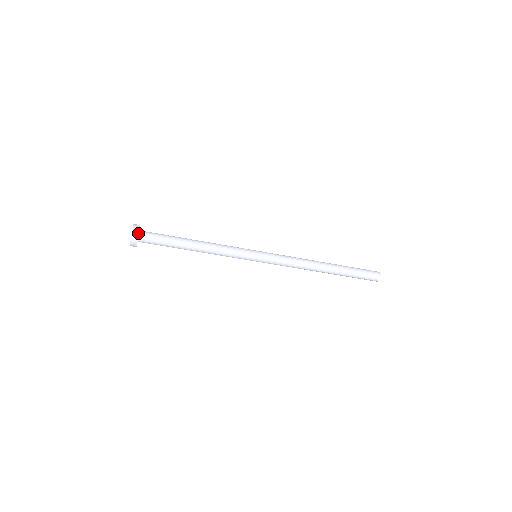
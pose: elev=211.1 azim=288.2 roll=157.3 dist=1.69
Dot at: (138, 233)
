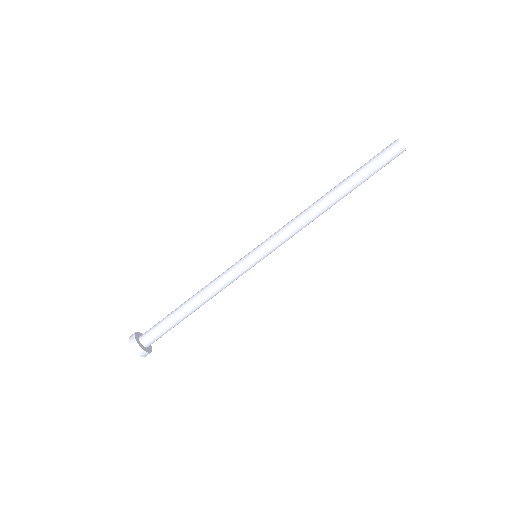
Dot at: (135, 340)
